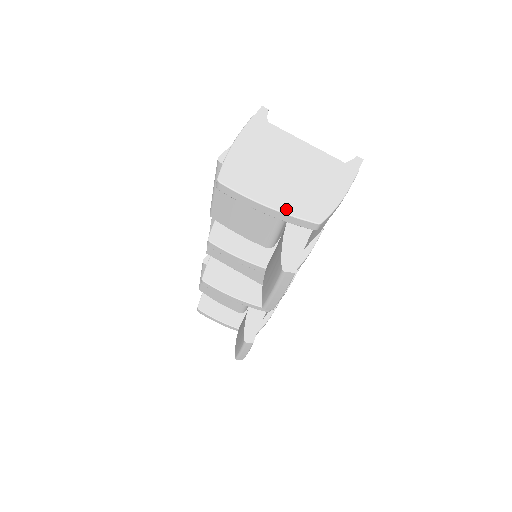
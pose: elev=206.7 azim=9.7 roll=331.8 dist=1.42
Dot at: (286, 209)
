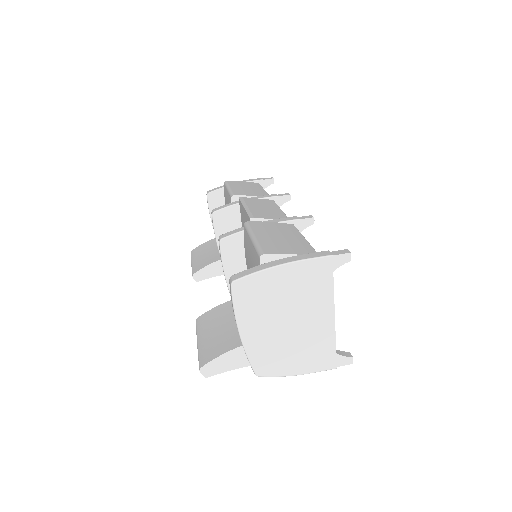
Dot at: (249, 347)
